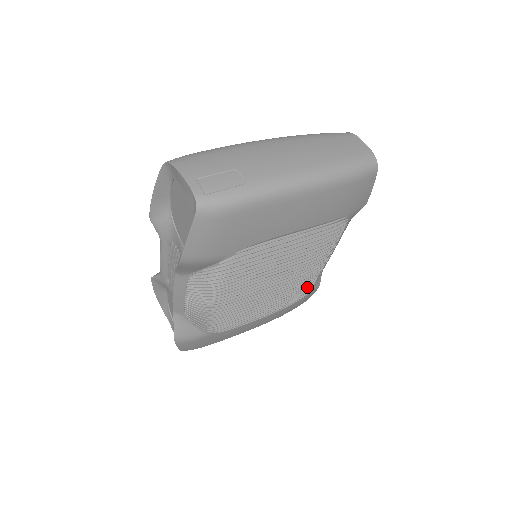
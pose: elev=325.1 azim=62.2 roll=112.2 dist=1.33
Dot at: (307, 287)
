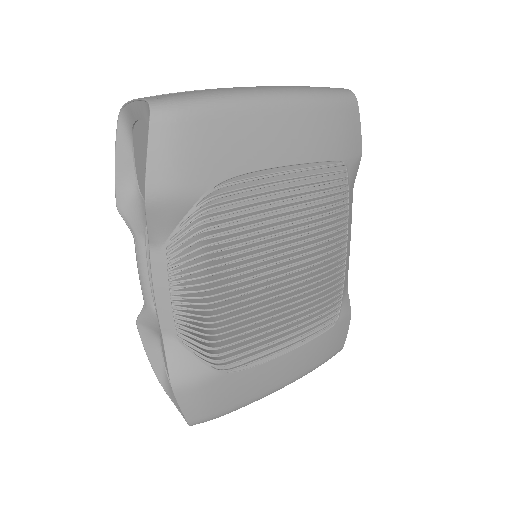
Dot at: (332, 297)
